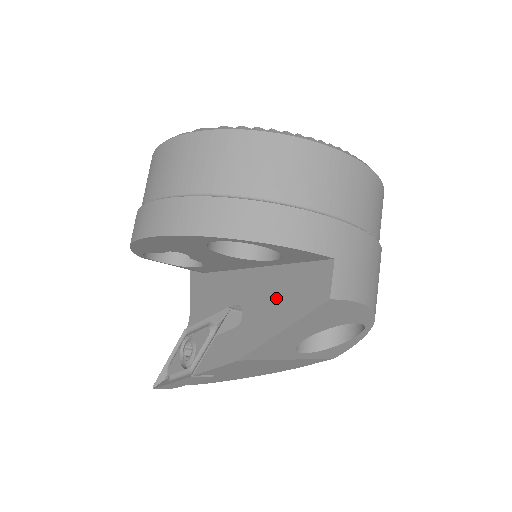
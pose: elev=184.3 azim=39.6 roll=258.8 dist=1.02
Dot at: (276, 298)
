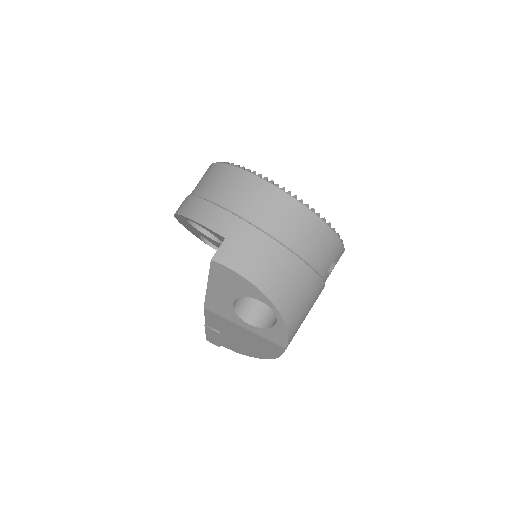
Dot at: occluded
